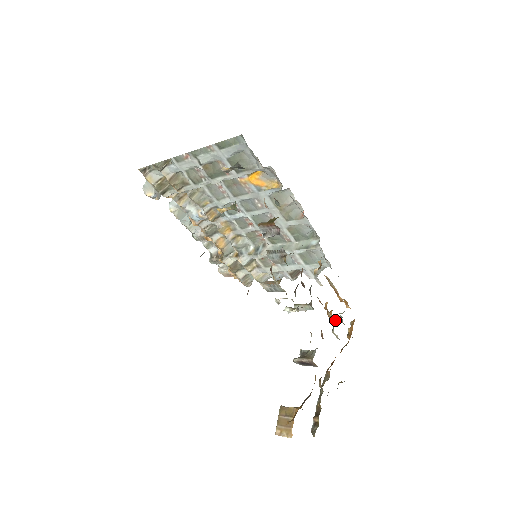
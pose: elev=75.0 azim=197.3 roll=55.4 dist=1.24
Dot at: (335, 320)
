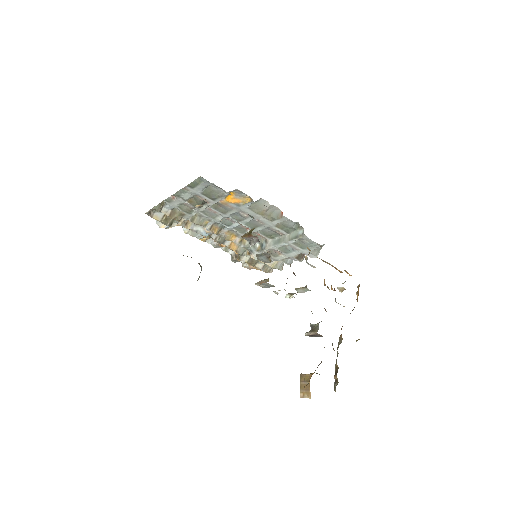
Dot at: occluded
